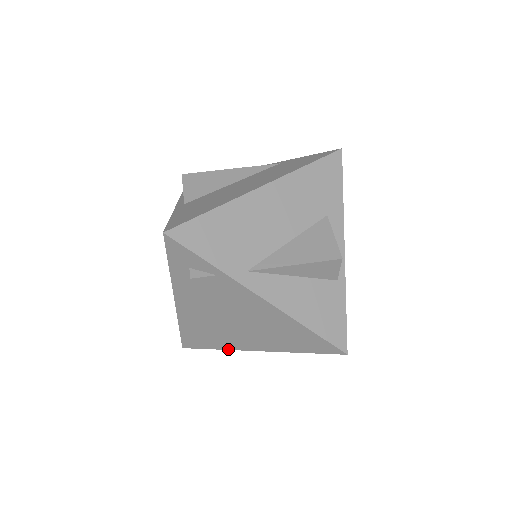
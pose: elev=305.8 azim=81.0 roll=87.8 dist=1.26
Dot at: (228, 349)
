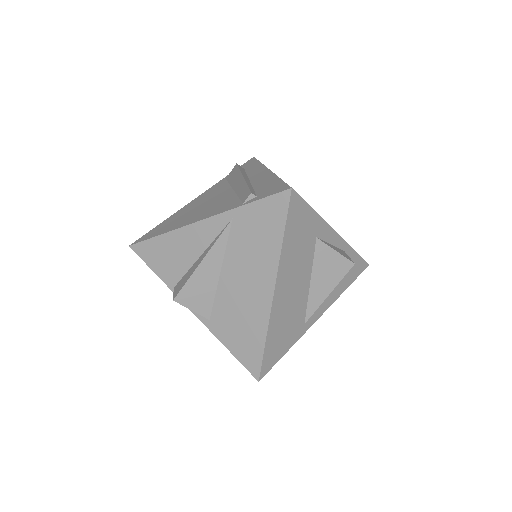
Dot at: occluded
